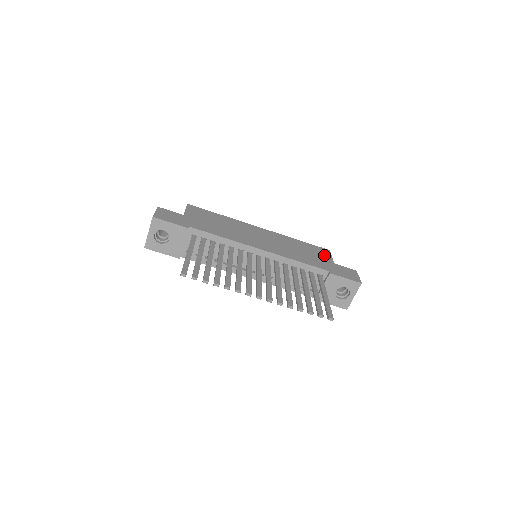
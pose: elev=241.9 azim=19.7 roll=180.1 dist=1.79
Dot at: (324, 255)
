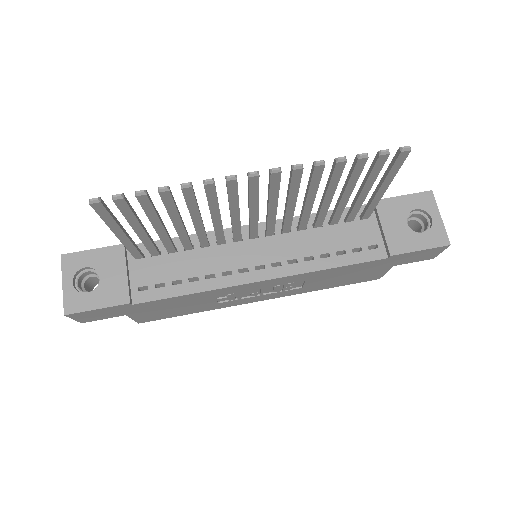
Dot at: occluded
